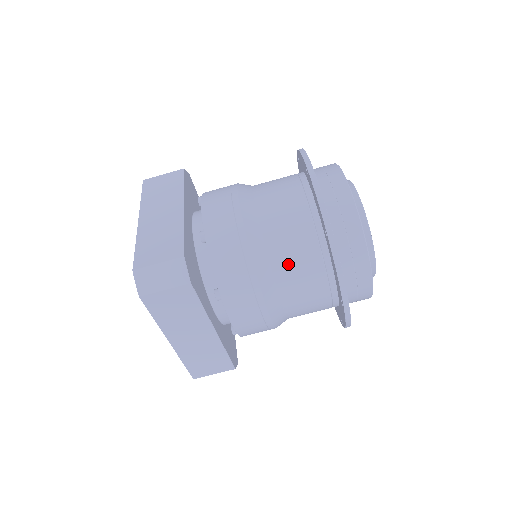
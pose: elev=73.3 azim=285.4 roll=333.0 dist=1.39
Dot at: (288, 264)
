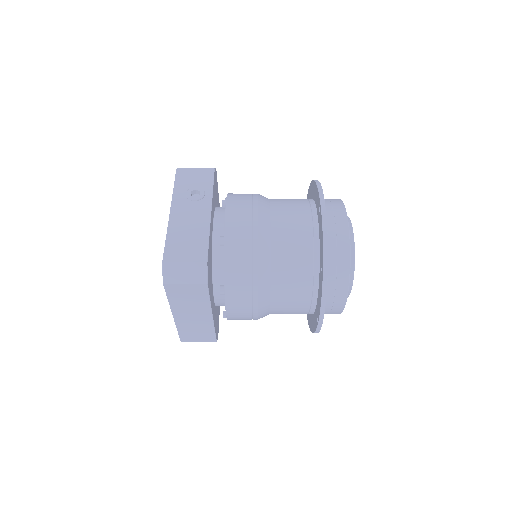
Dot at: occluded
